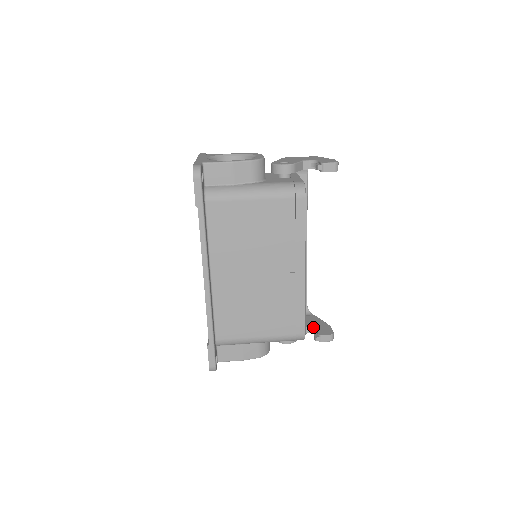
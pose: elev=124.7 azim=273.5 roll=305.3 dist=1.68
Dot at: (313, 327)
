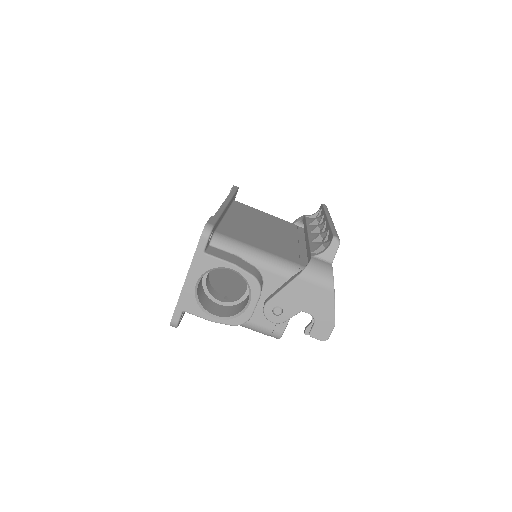
Dot at: occluded
